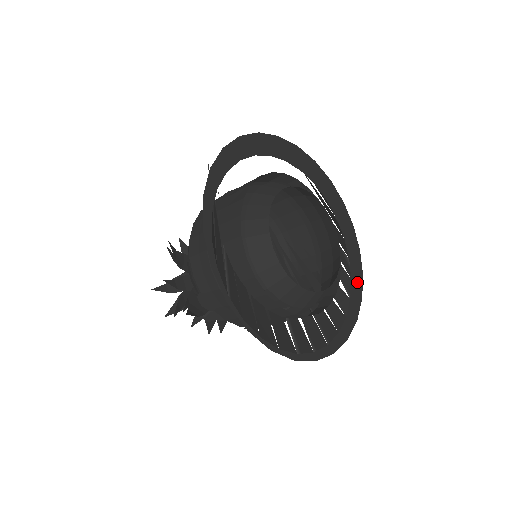
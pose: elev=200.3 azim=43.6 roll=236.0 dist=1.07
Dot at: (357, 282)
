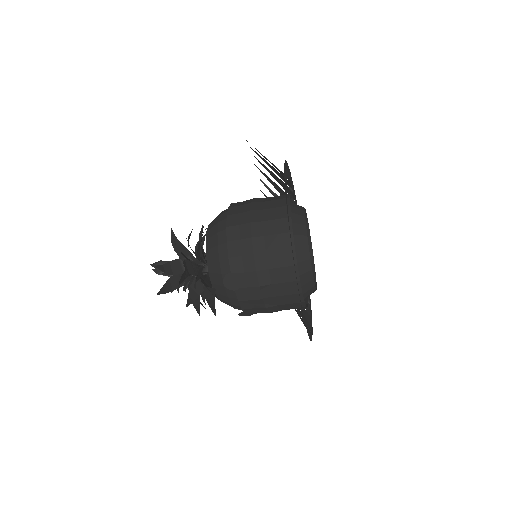
Dot at: occluded
